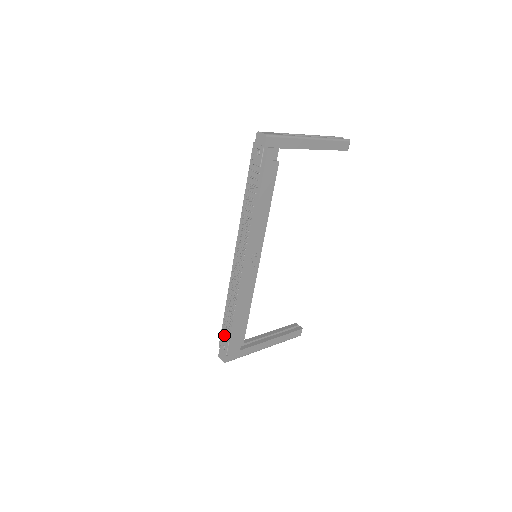
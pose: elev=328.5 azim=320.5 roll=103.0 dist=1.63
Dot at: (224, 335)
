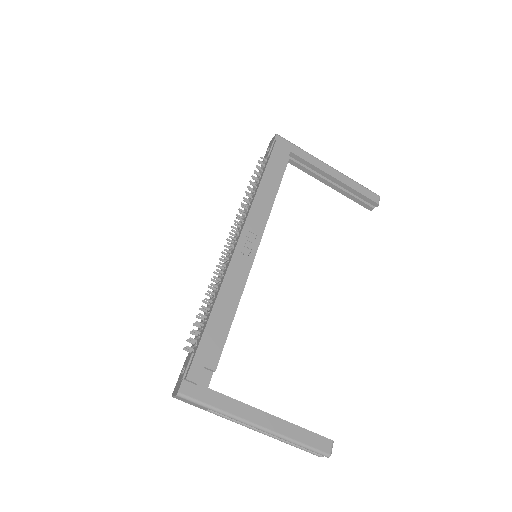
Dot at: occluded
